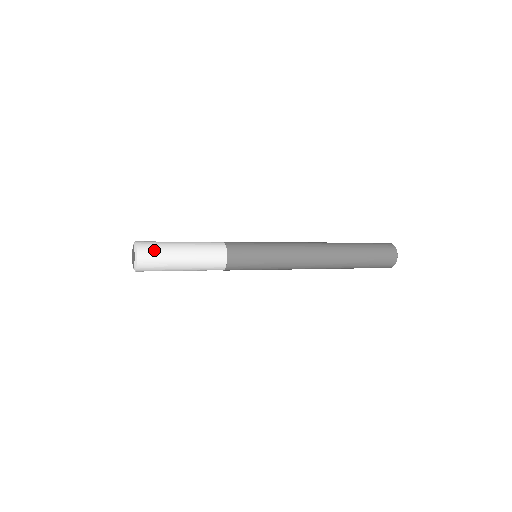
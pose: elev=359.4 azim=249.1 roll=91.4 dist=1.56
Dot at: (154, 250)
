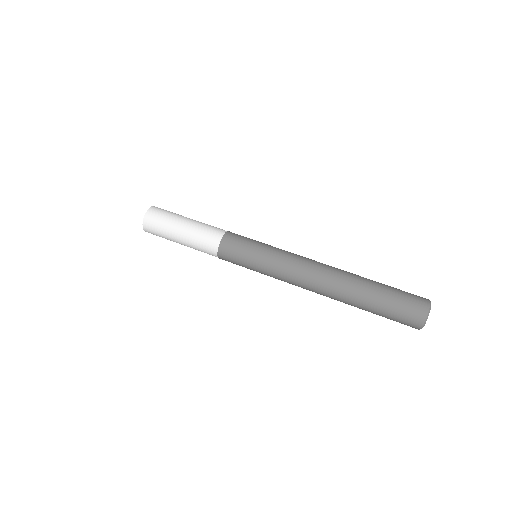
Dot at: (156, 226)
